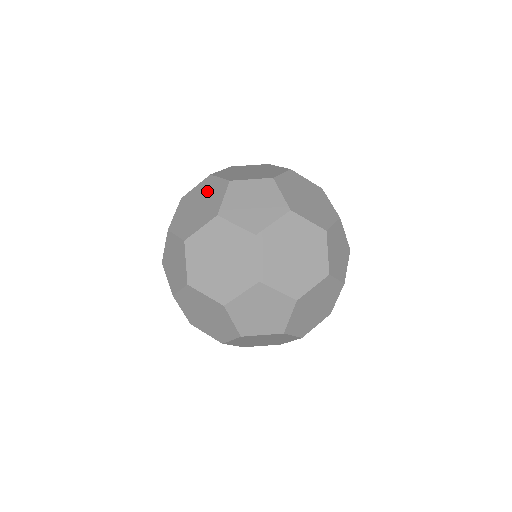
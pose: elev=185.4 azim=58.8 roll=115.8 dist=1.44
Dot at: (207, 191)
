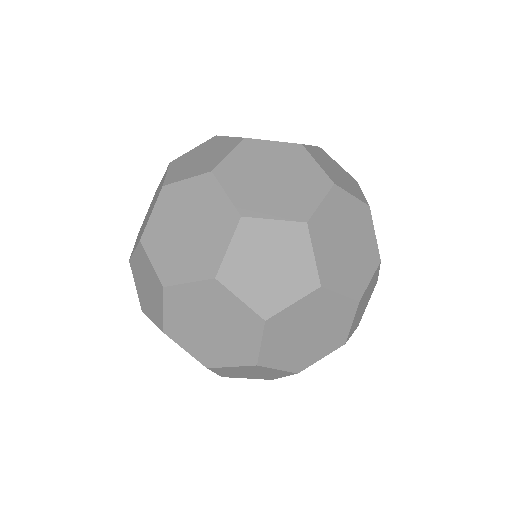
Dot at: (204, 208)
